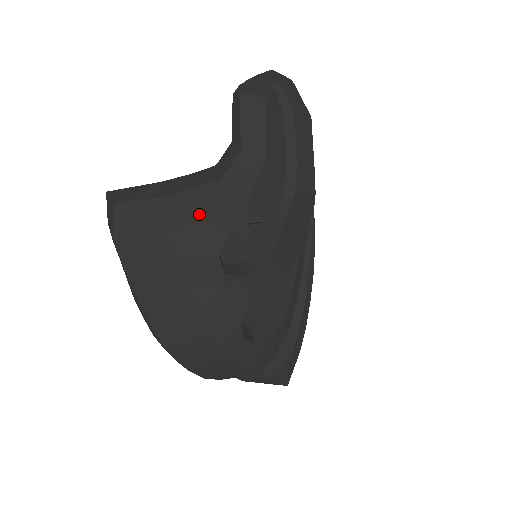
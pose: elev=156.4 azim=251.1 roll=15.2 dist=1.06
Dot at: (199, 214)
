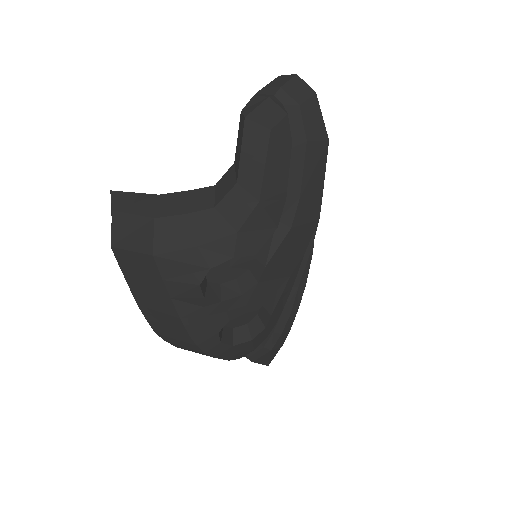
Dot at: (186, 242)
